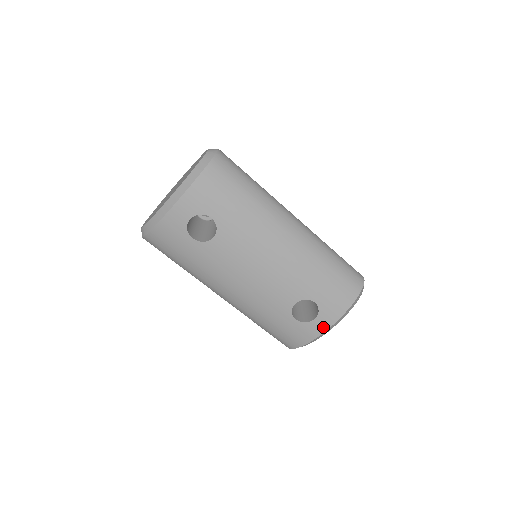
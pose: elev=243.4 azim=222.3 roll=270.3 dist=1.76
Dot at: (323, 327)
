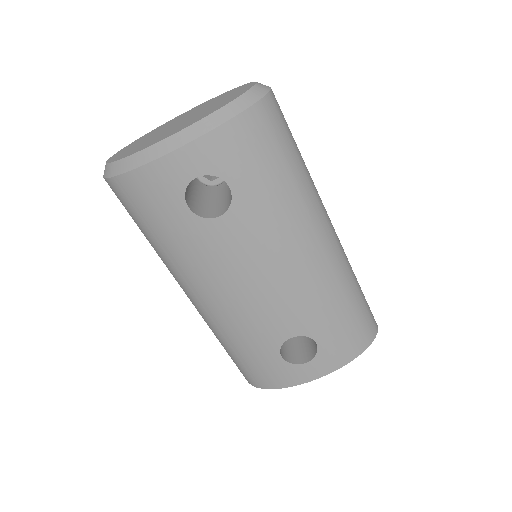
Dot at: (312, 375)
